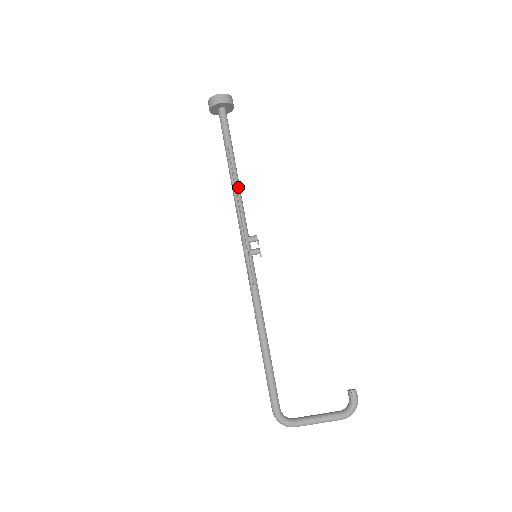
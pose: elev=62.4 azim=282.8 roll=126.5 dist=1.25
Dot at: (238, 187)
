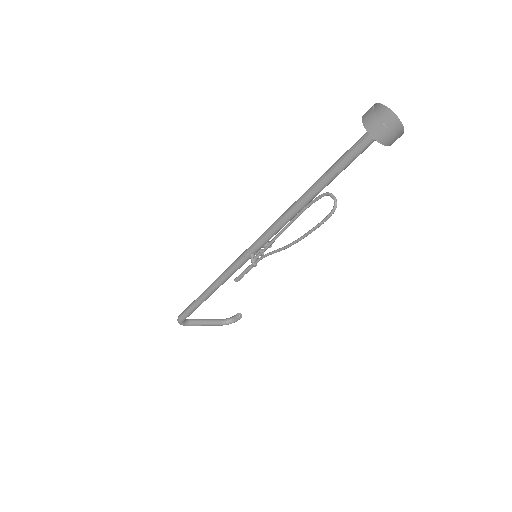
Dot at: (300, 211)
